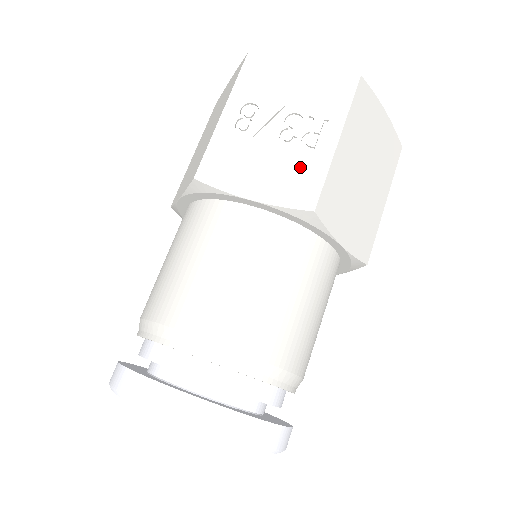
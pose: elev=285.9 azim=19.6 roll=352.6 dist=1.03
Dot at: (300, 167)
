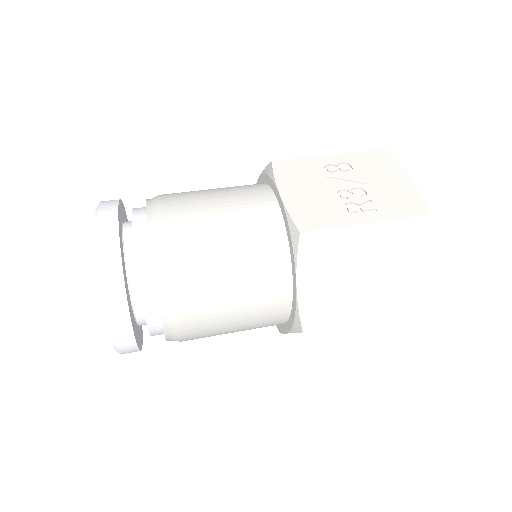
Dot at: (327, 210)
